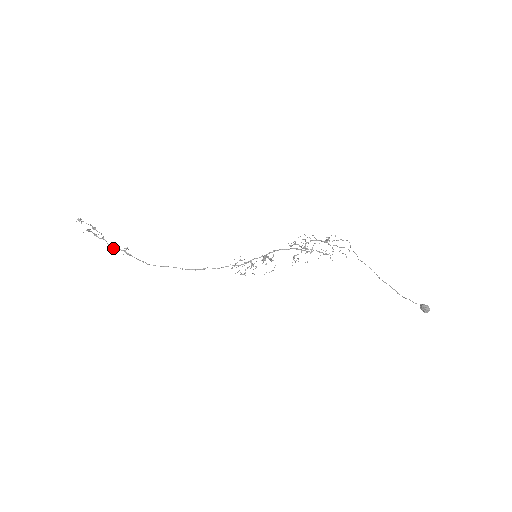
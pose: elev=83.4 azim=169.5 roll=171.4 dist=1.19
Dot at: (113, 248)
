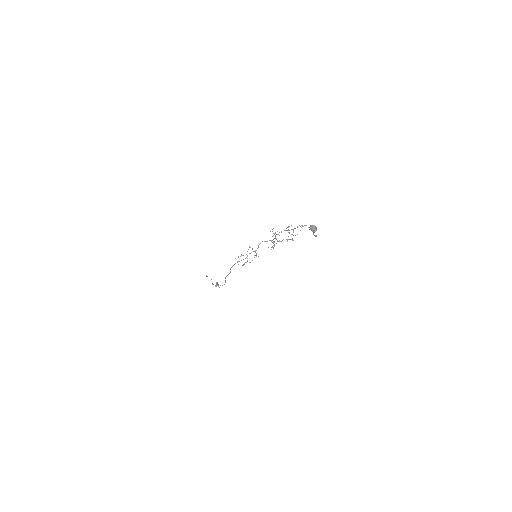
Dot at: occluded
